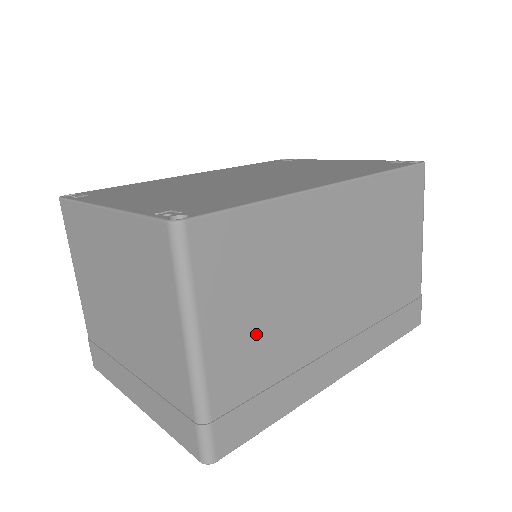
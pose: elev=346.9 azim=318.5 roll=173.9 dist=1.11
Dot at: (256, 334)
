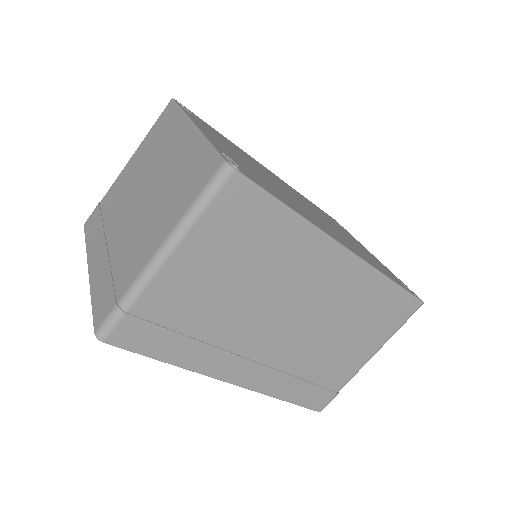
Dot at: (208, 289)
